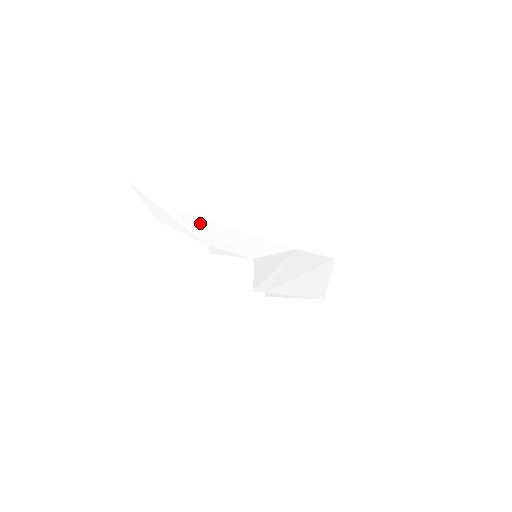
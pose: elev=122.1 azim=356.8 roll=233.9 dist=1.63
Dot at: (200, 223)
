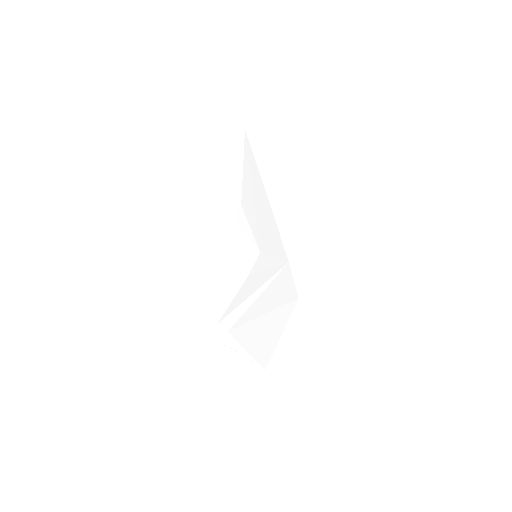
Dot at: (252, 170)
